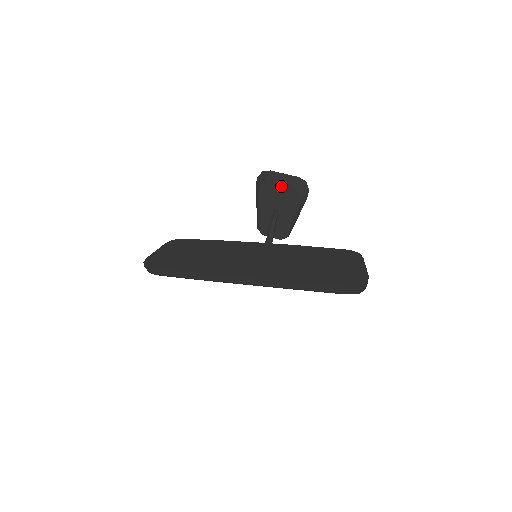
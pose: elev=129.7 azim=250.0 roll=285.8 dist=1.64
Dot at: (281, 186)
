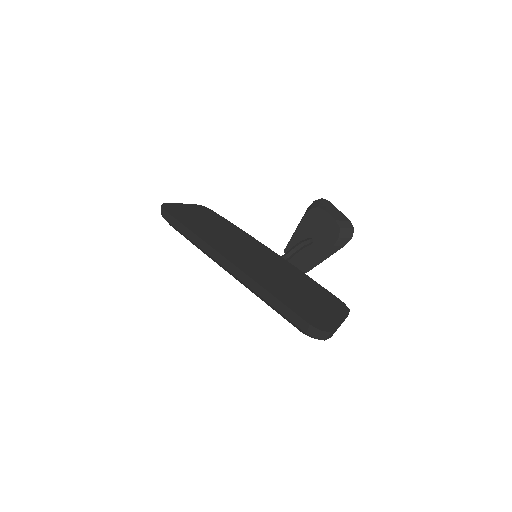
Dot at: (328, 218)
